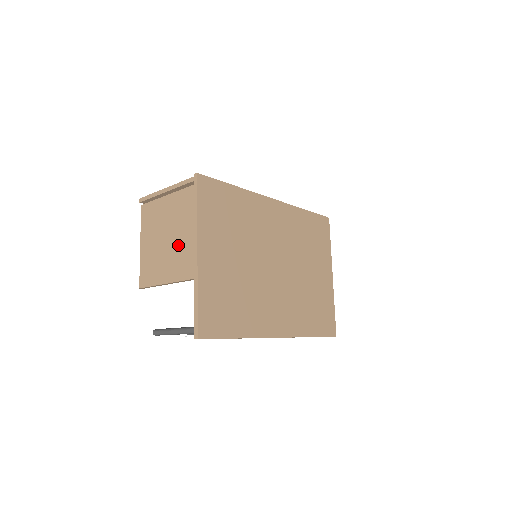
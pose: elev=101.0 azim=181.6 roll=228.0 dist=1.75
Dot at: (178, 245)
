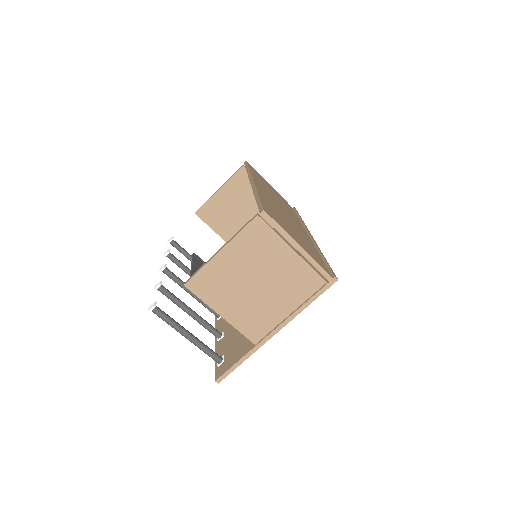
Dot at: (263, 304)
